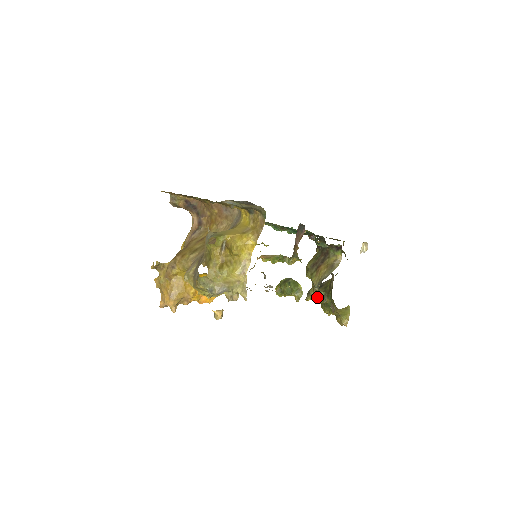
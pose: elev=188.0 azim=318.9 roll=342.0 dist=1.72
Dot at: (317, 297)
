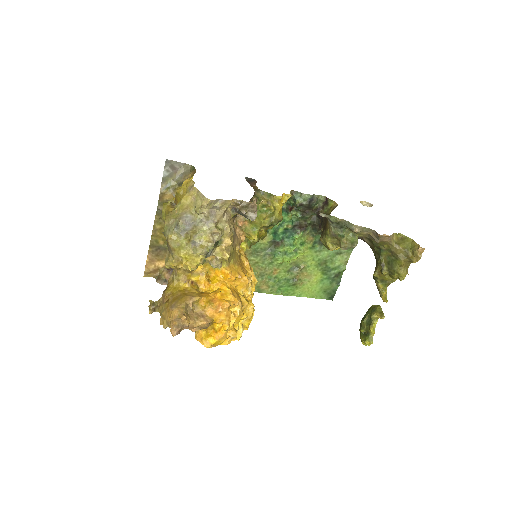
Dot at: (351, 244)
